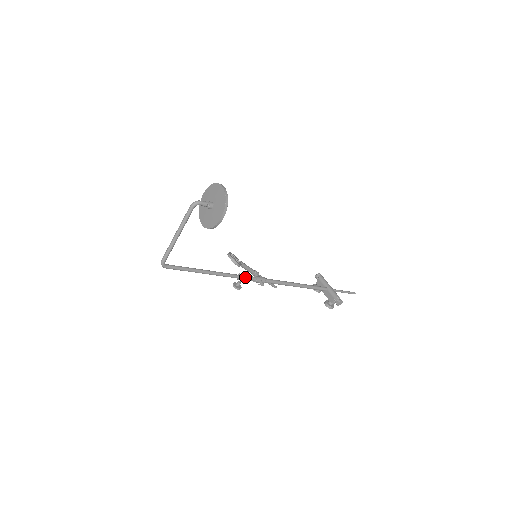
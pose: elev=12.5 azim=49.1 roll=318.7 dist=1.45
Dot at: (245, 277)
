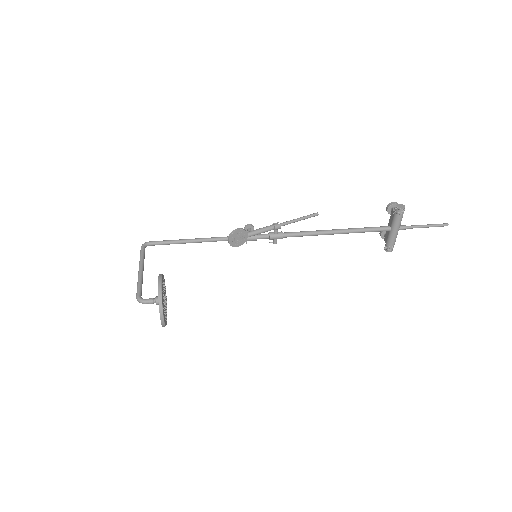
Dot at: occluded
